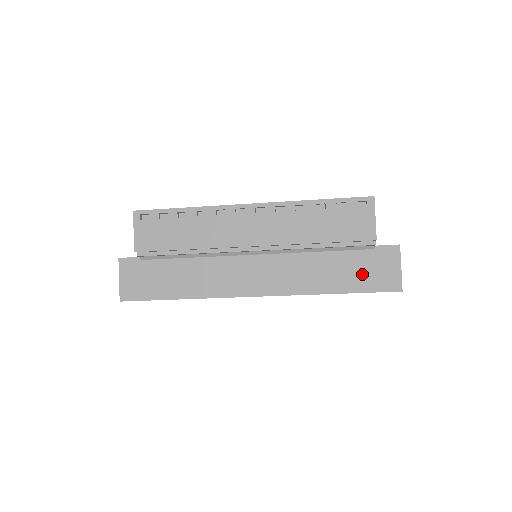
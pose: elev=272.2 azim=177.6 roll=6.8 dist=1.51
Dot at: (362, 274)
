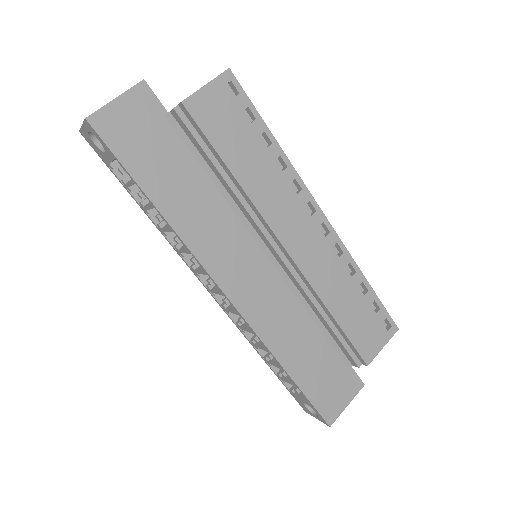
Dot at: (321, 378)
